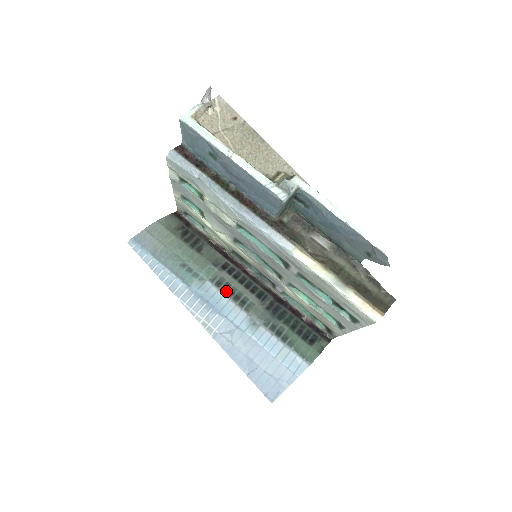
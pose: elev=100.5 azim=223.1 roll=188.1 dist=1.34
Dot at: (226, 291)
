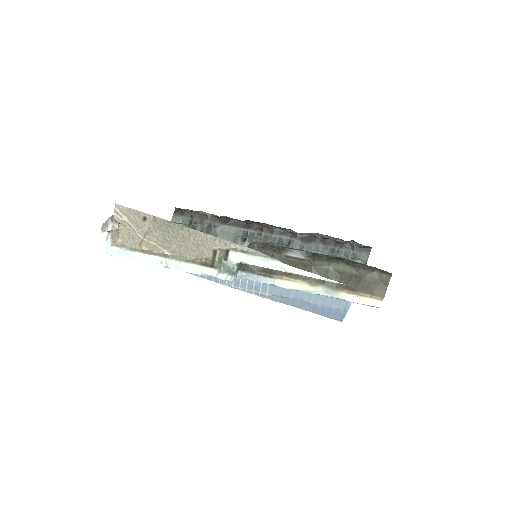
Dot at: occluded
